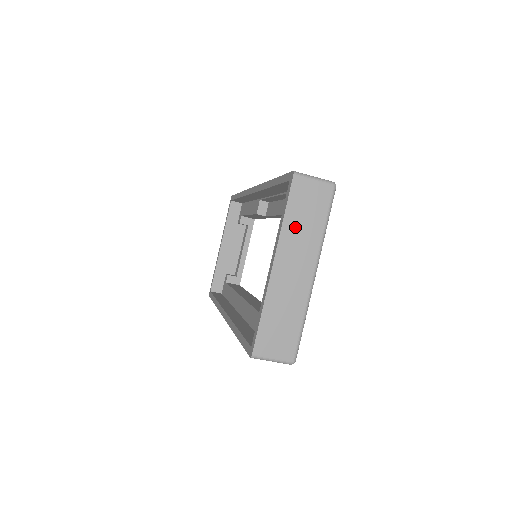
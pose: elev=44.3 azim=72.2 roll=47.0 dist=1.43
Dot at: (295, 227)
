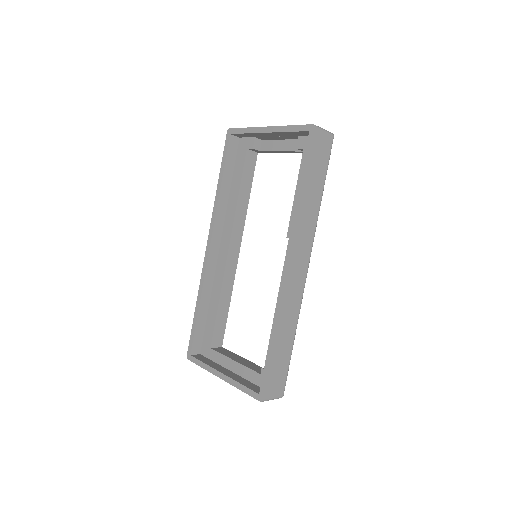
Dot at: occluded
